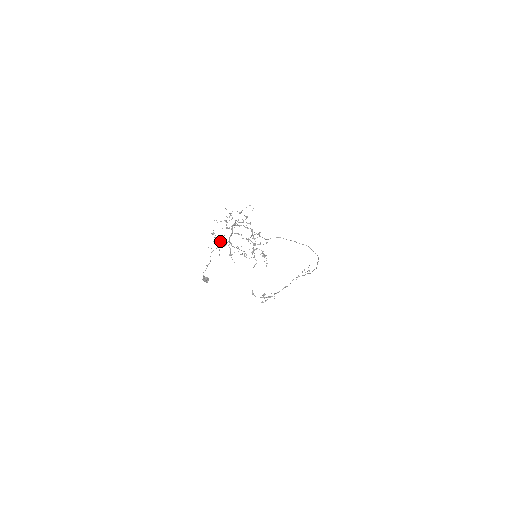
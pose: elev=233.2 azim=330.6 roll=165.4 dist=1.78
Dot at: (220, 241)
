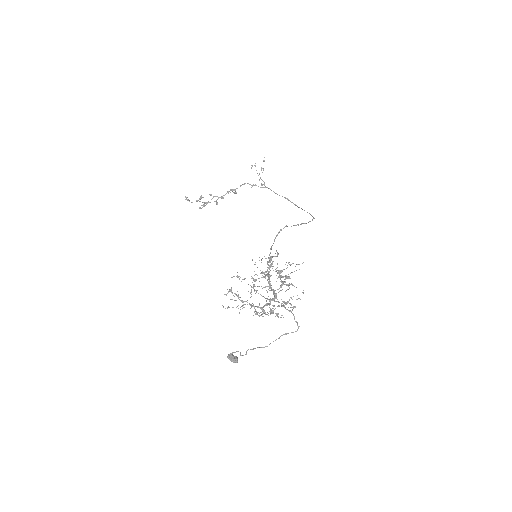
Dot at: (243, 302)
